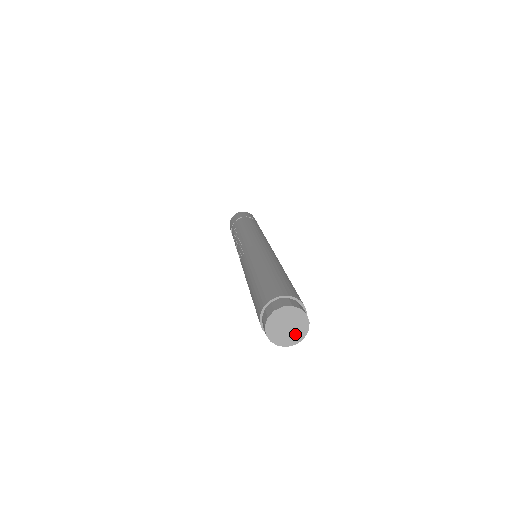
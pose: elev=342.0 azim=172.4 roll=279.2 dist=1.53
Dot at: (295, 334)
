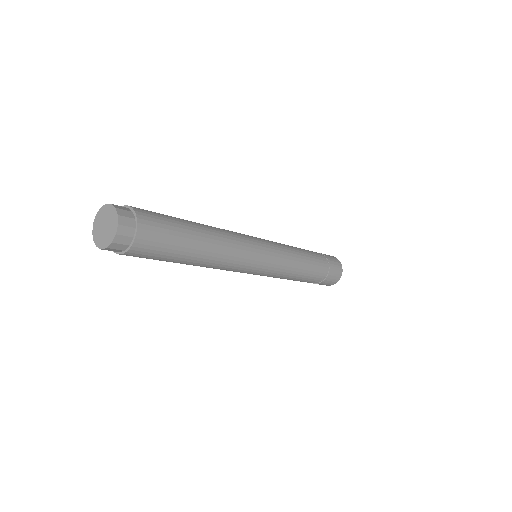
Dot at: (102, 238)
